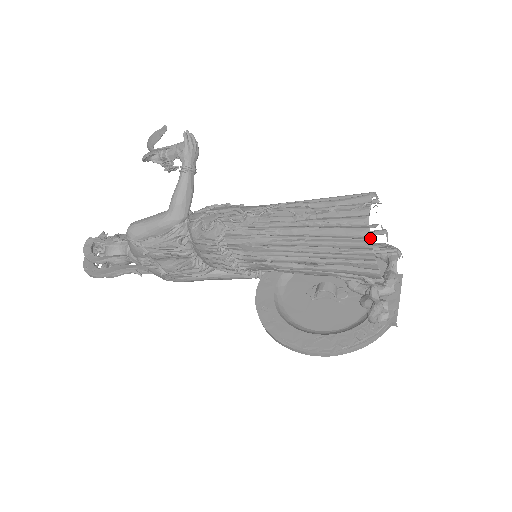
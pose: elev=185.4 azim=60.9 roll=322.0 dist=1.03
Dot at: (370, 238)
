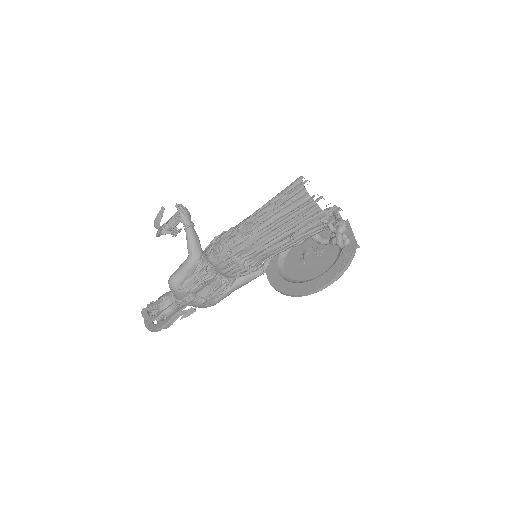
Dot at: (312, 198)
